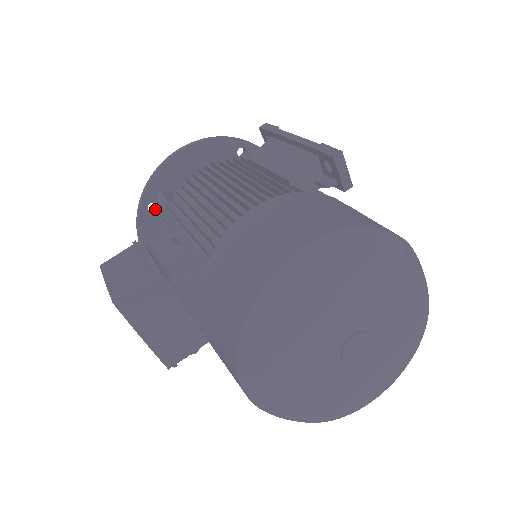
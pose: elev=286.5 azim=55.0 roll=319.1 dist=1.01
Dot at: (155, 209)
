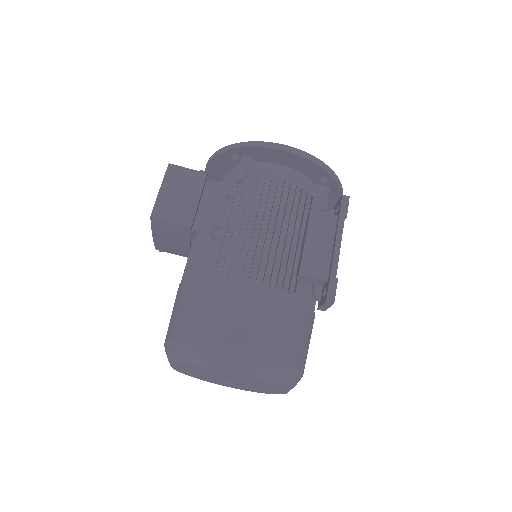
Dot at: (237, 156)
